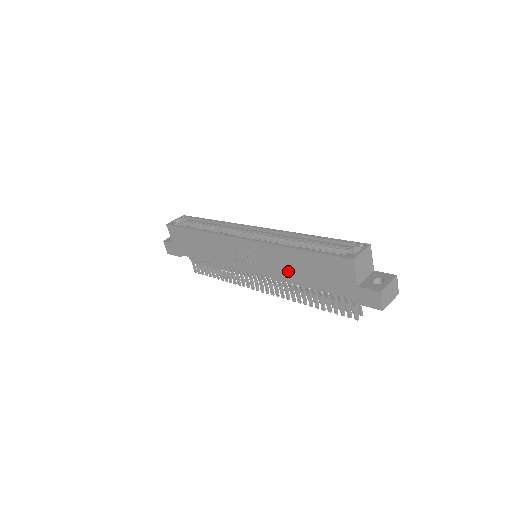
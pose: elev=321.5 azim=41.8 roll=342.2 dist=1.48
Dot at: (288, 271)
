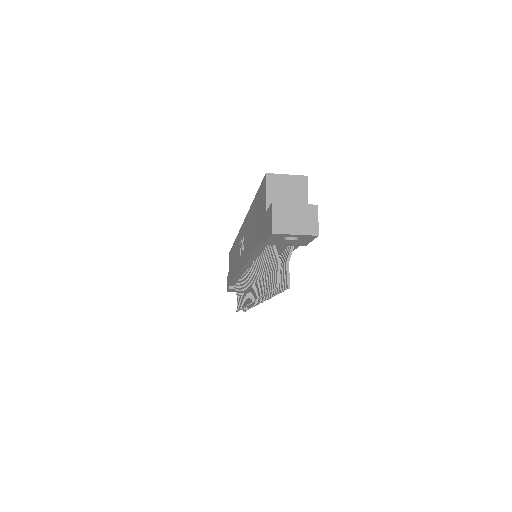
Dot at: (249, 241)
